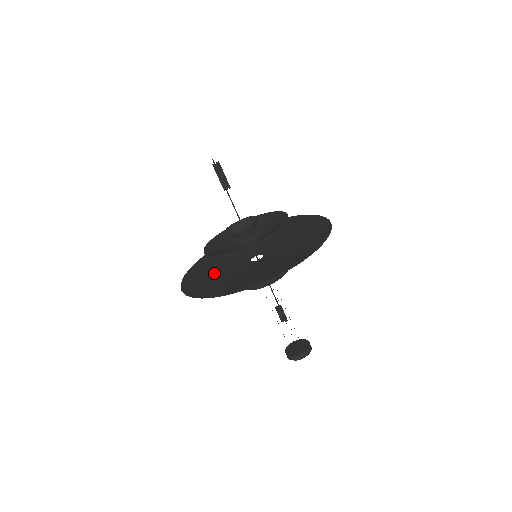
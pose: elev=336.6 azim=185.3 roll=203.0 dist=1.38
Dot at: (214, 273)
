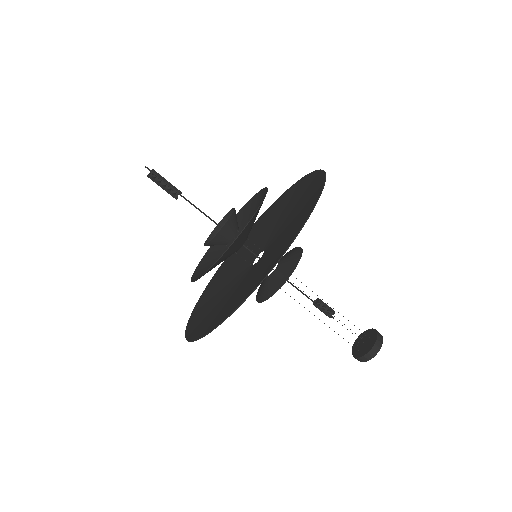
Dot at: (226, 301)
